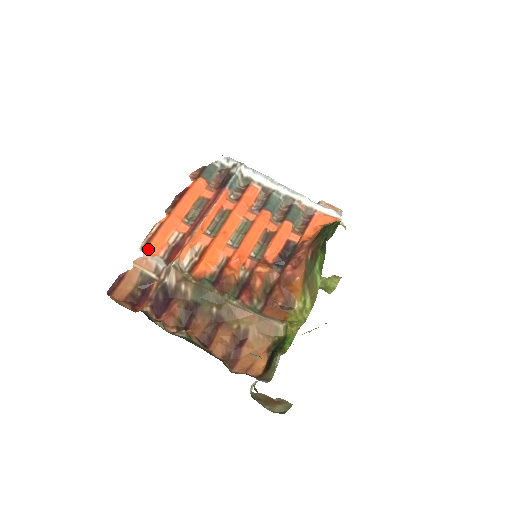
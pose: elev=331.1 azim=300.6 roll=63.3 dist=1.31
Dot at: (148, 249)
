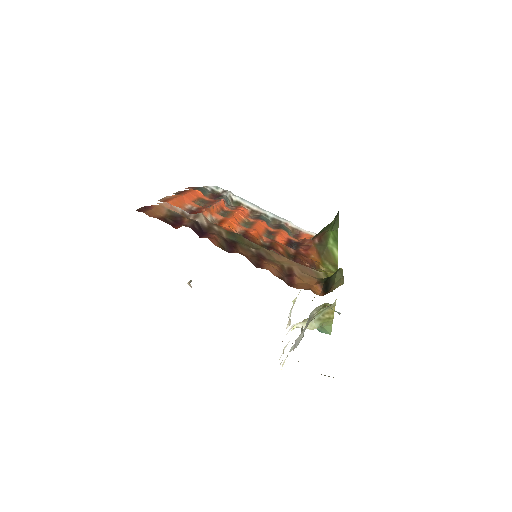
Dot at: (168, 202)
